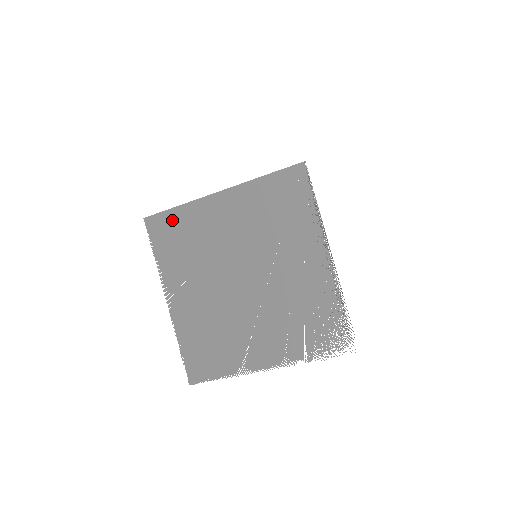
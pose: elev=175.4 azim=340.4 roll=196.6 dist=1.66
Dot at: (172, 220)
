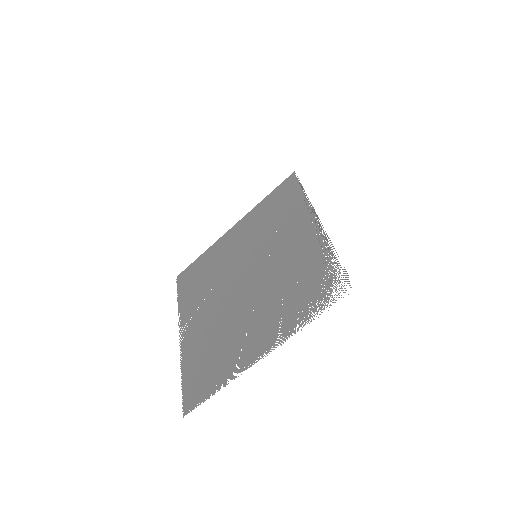
Dot at: (196, 266)
